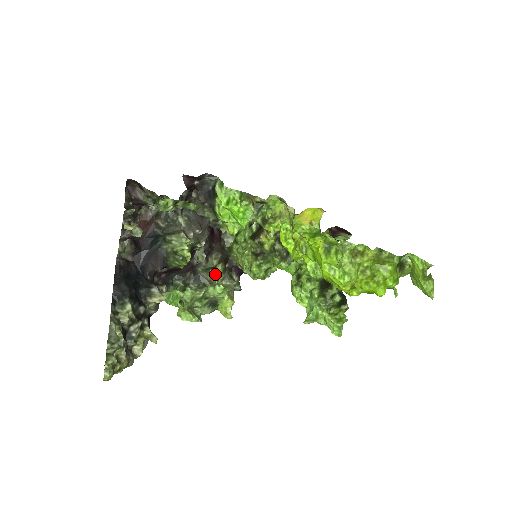
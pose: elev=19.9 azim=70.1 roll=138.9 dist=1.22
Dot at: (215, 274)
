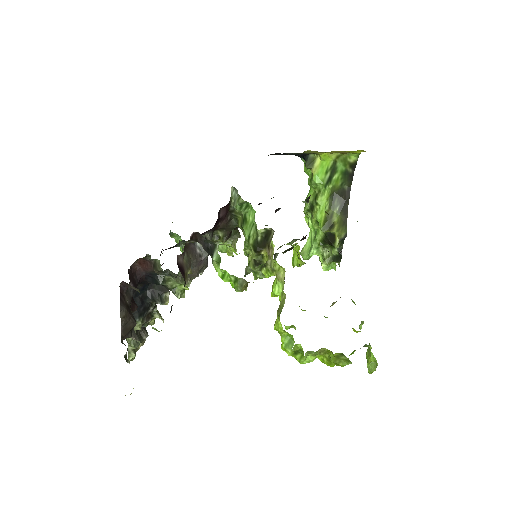
Dot at: occluded
